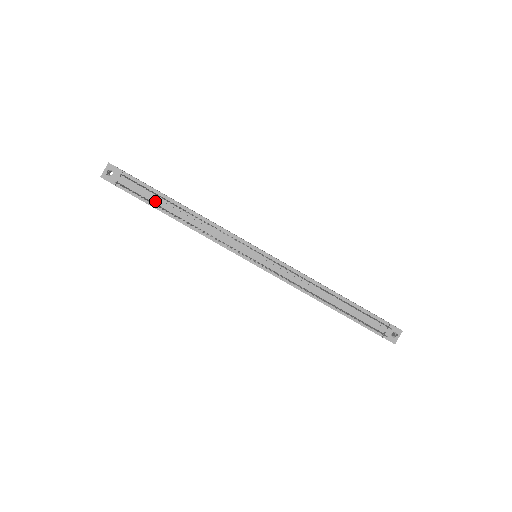
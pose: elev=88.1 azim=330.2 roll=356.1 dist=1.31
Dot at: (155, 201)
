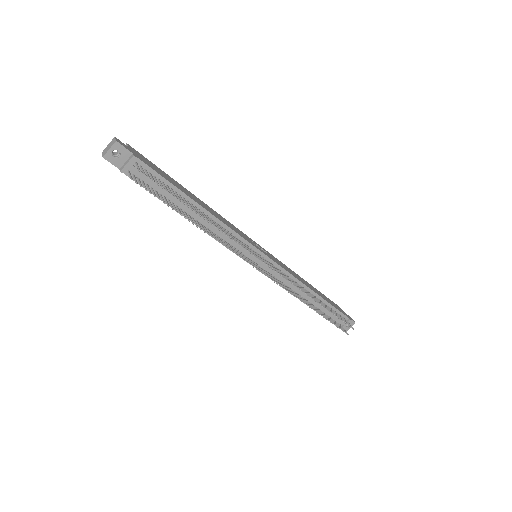
Dot at: (168, 196)
